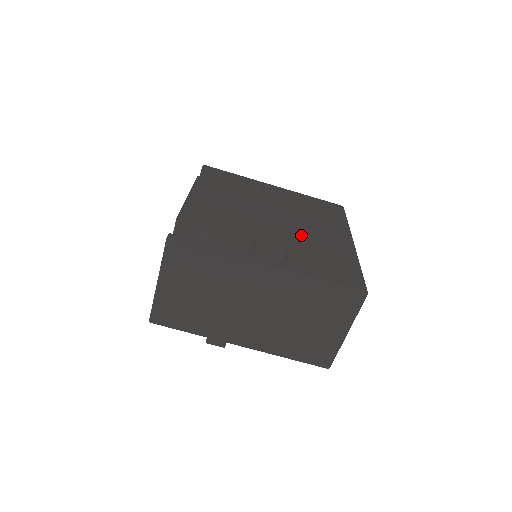
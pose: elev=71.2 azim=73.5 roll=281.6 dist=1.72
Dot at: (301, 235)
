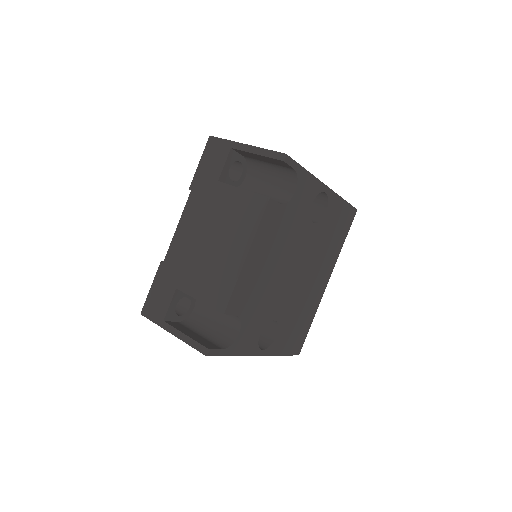
Dot at: (300, 293)
